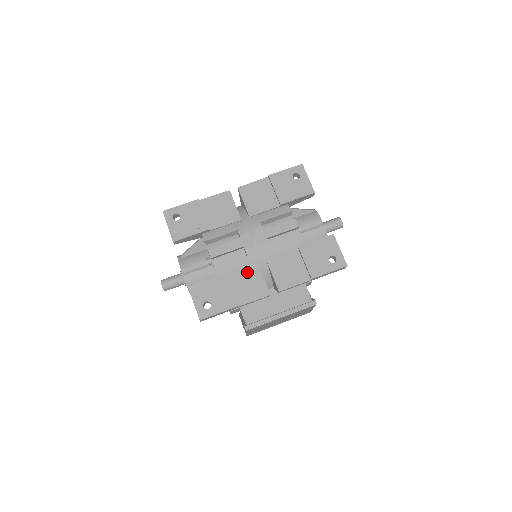
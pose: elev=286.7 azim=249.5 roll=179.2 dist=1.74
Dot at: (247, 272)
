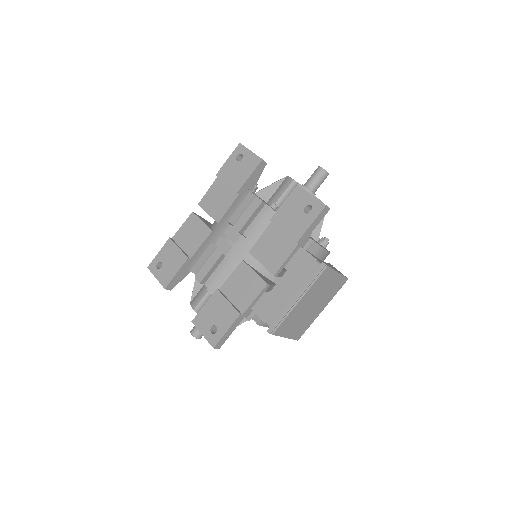
Dot at: (237, 275)
